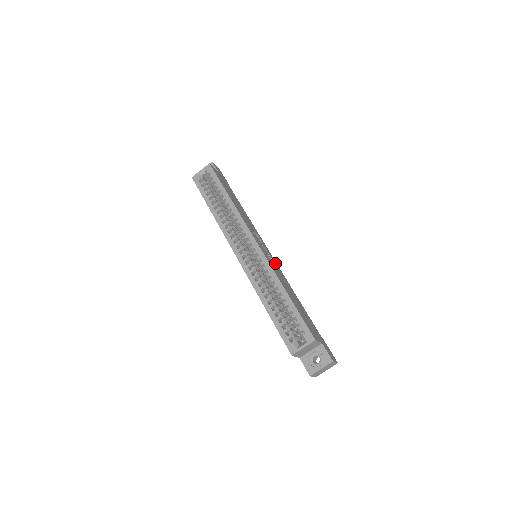
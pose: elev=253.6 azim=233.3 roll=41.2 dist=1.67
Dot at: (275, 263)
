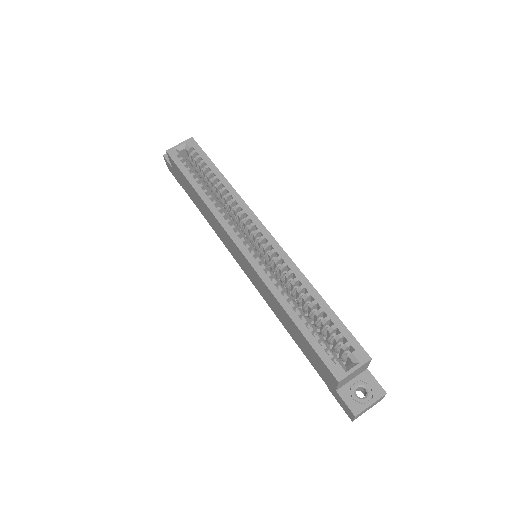
Dot at: occluded
